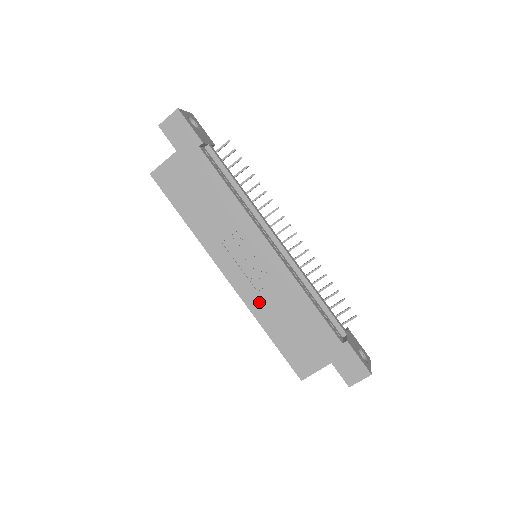
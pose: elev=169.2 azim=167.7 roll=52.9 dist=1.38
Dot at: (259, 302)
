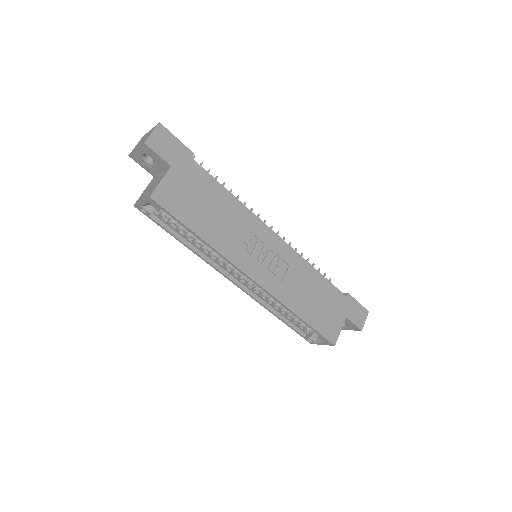
Dot at: (285, 291)
